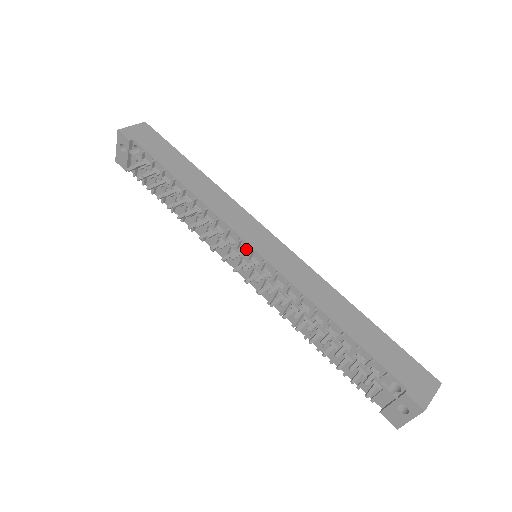
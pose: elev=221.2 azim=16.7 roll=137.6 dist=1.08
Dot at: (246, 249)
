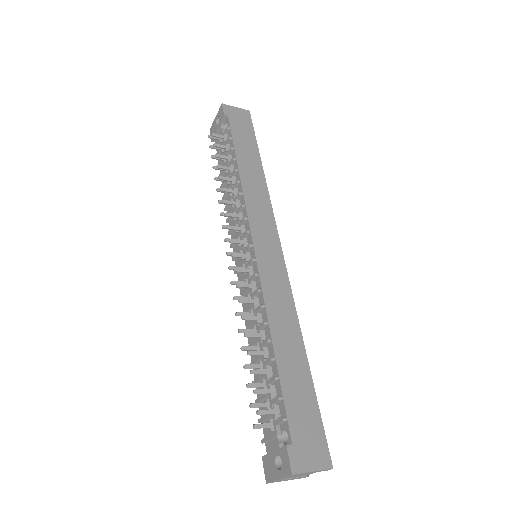
Dot at: (249, 242)
